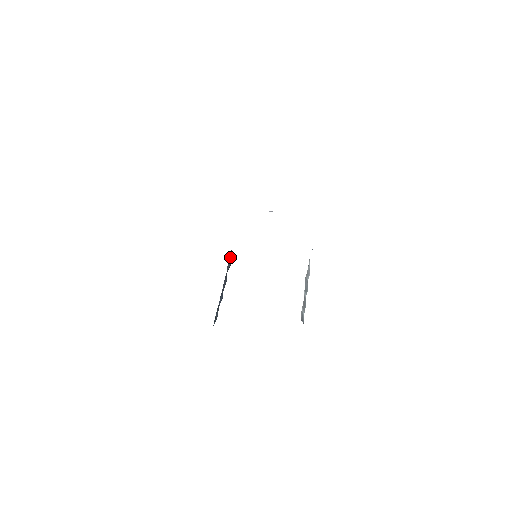
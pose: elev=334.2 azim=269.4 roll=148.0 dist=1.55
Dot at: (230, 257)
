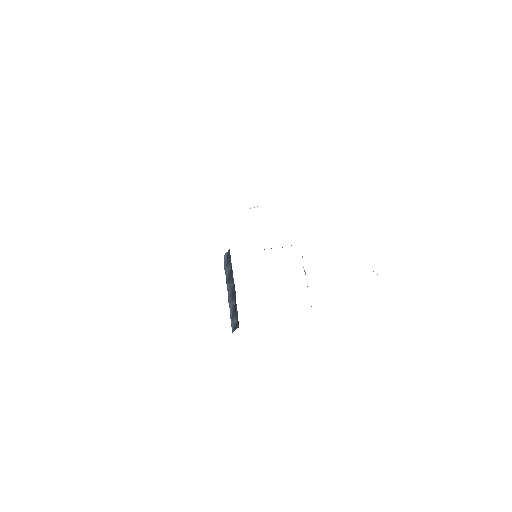
Dot at: (229, 261)
